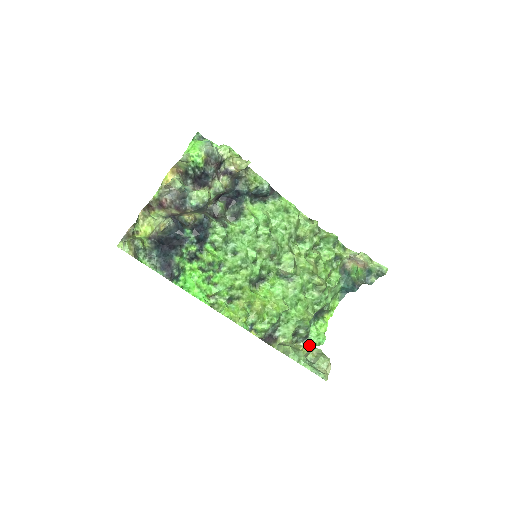
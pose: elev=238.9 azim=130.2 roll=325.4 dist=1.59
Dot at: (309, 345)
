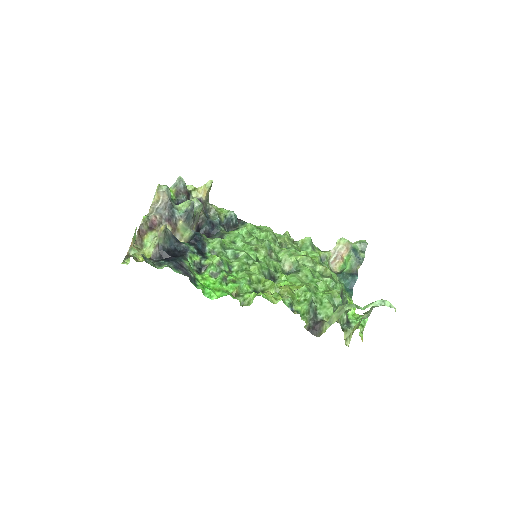
Dot at: occluded
